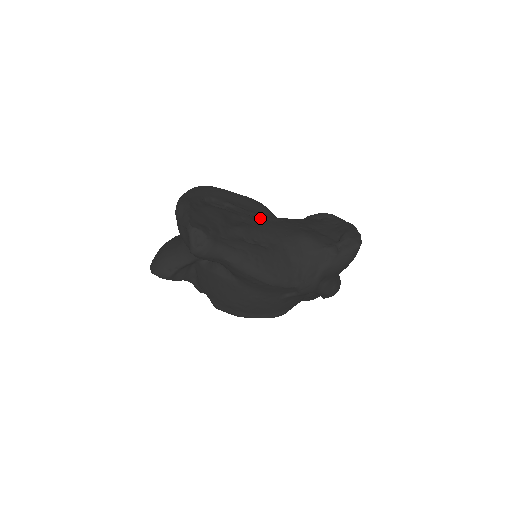
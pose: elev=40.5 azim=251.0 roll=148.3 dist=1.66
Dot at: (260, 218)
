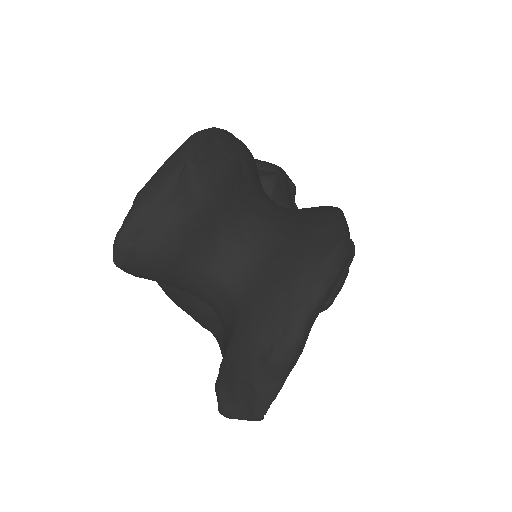
Dot at: occluded
